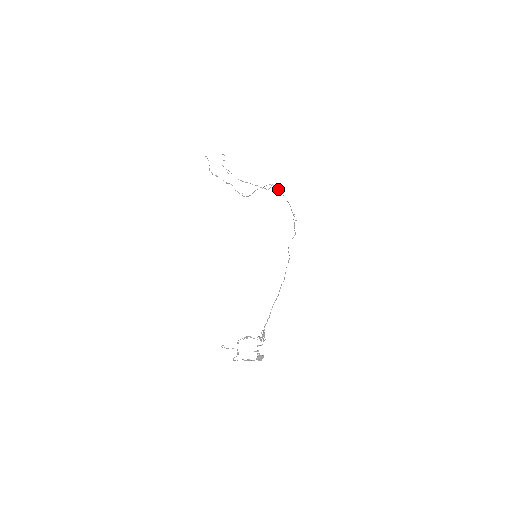
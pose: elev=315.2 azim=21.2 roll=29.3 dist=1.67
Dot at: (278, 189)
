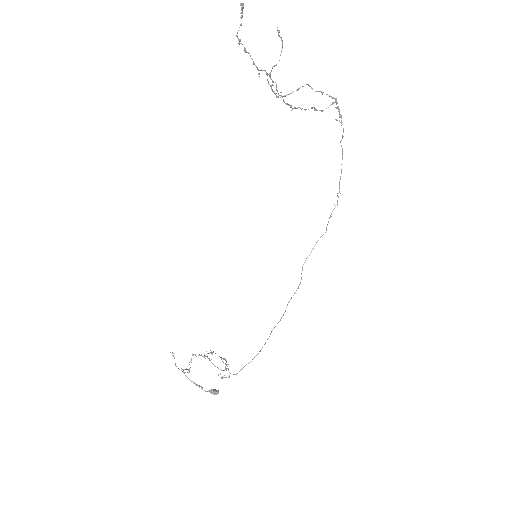
Dot at: (340, 117)
